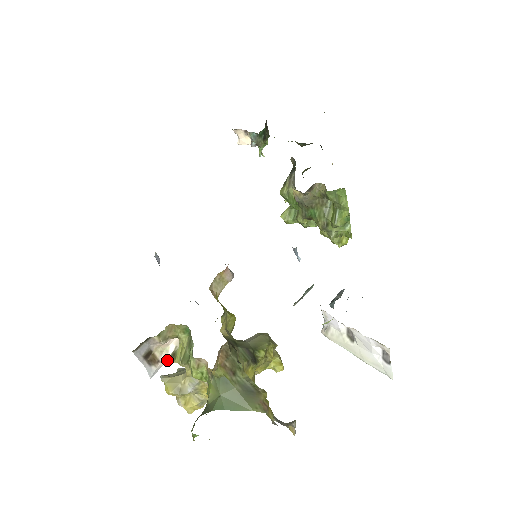
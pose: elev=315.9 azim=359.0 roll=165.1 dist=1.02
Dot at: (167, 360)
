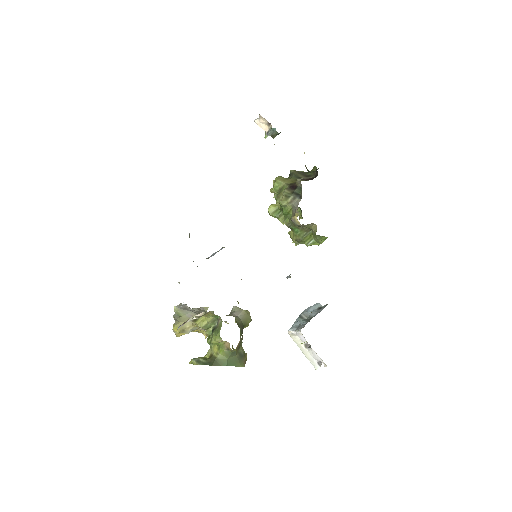
Dot at: occluded
